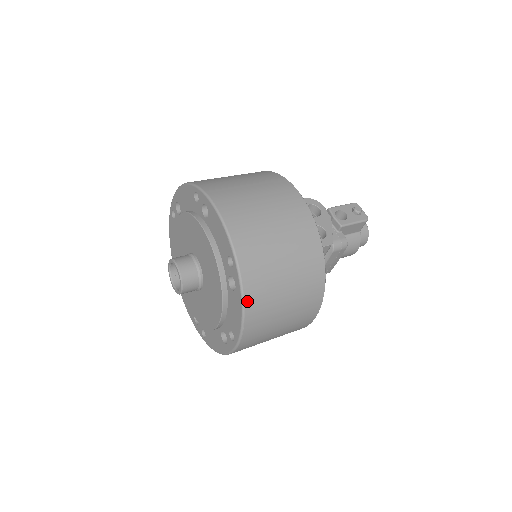
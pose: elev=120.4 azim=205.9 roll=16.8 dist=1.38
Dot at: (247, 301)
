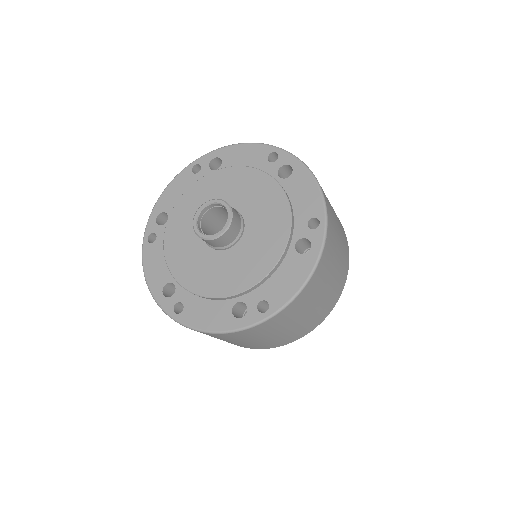
Dot at: (229, 334)
